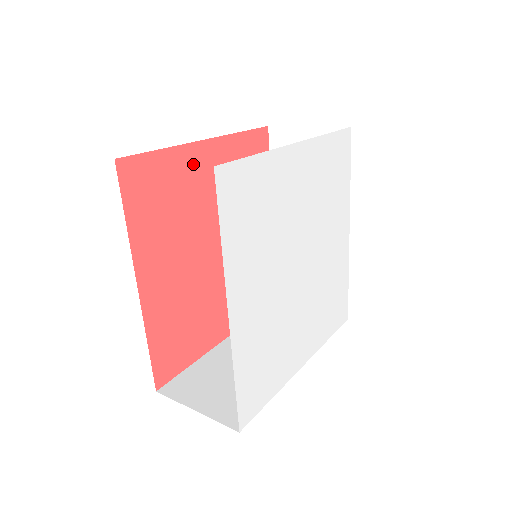
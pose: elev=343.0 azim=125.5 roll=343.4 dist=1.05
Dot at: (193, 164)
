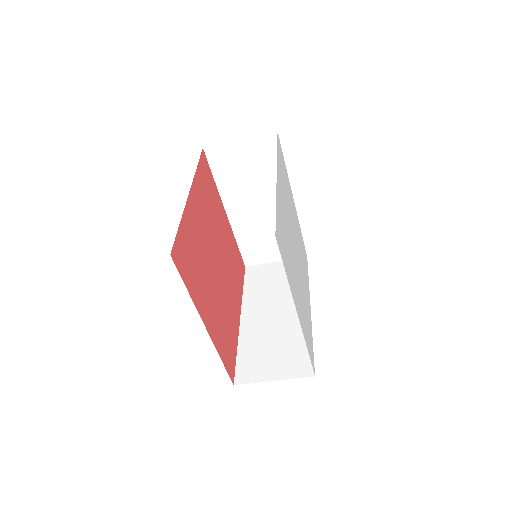
Dot at: (220, 209)
